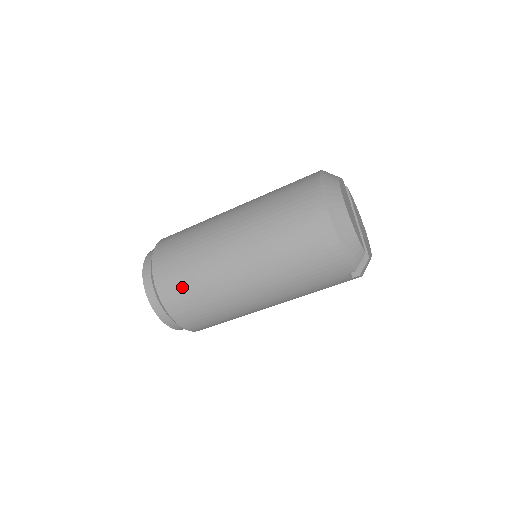
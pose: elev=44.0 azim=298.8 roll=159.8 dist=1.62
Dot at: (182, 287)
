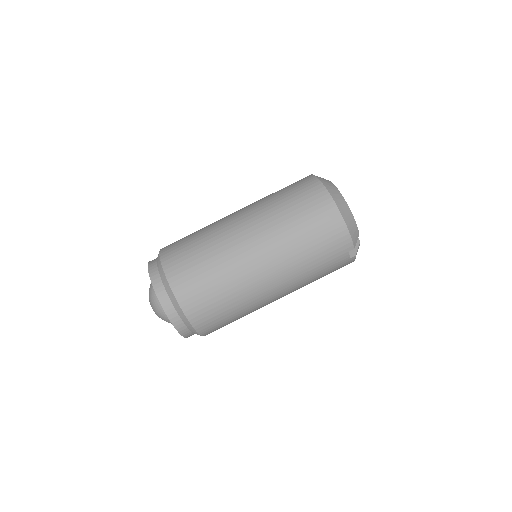
Dot at: (197, 278)
